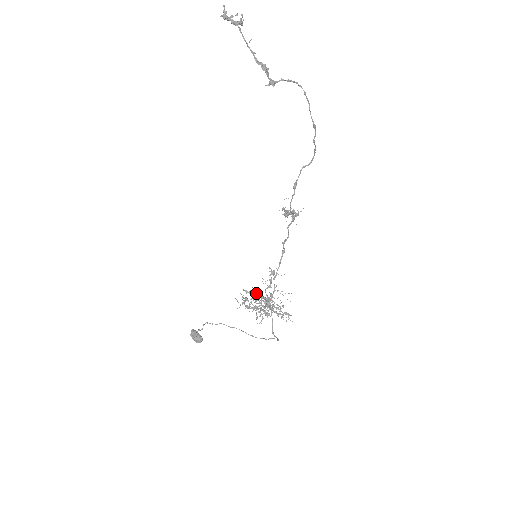
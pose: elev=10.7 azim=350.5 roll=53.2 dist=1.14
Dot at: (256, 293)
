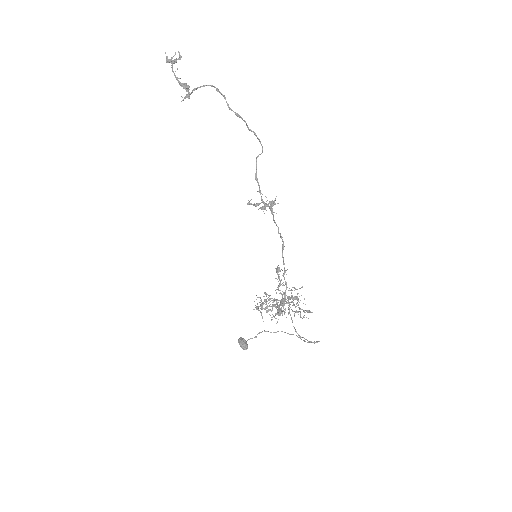
Dot at: occluded
